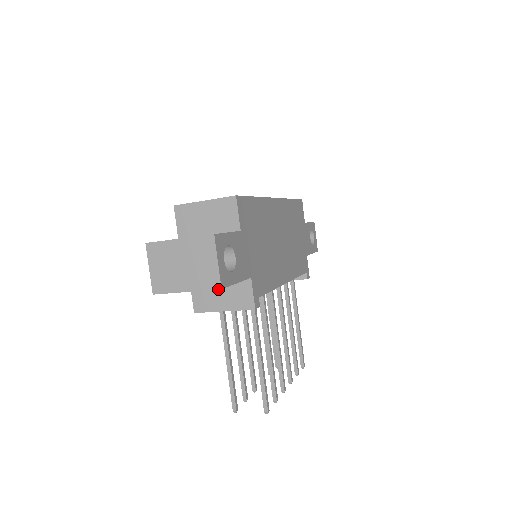
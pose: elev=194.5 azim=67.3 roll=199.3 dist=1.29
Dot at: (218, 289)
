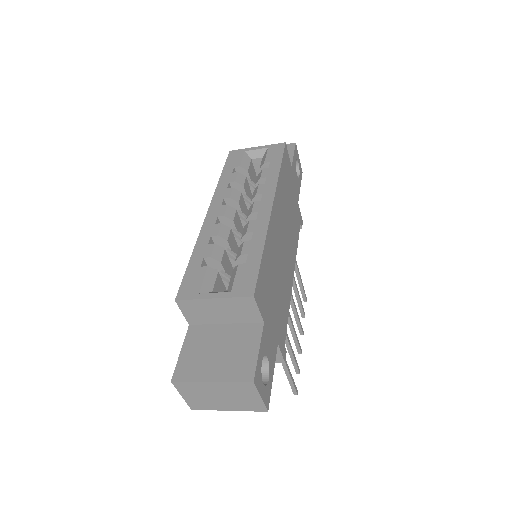
Dot at: occluded
